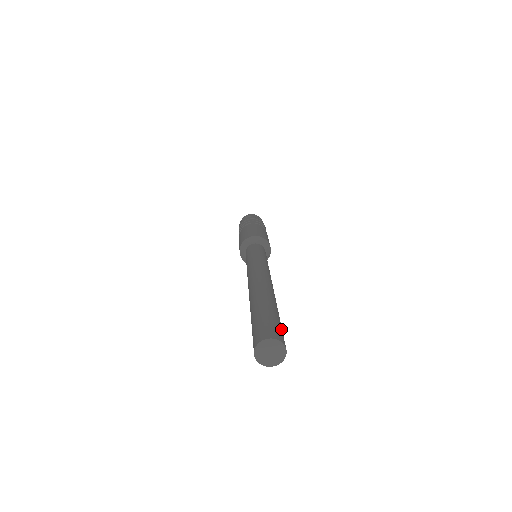
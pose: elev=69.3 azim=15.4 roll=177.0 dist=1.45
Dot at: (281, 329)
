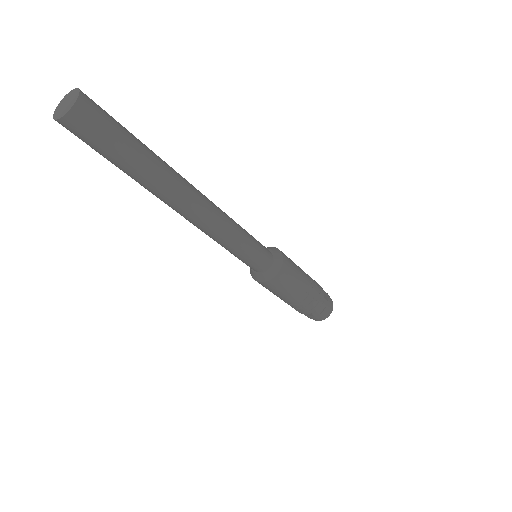
Dot at: (110, 123)
